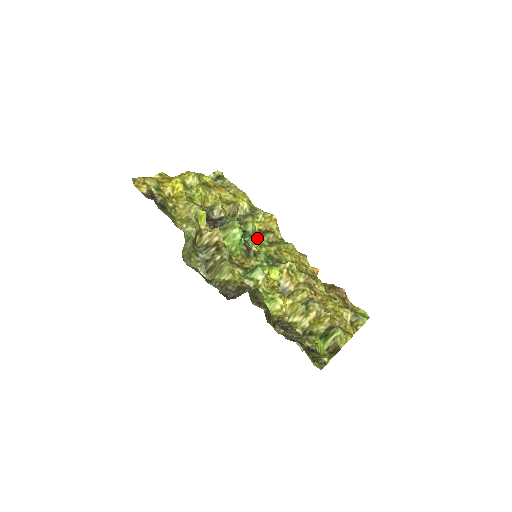
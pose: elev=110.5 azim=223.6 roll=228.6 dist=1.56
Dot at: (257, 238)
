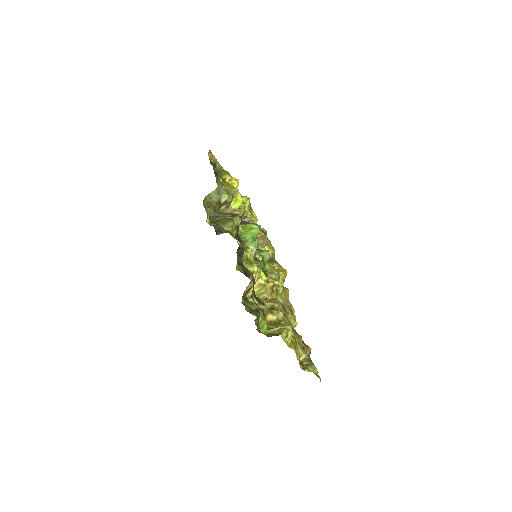
Dot at: occluded
